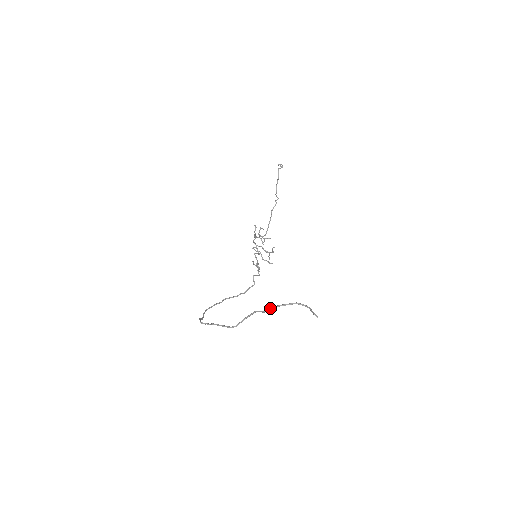
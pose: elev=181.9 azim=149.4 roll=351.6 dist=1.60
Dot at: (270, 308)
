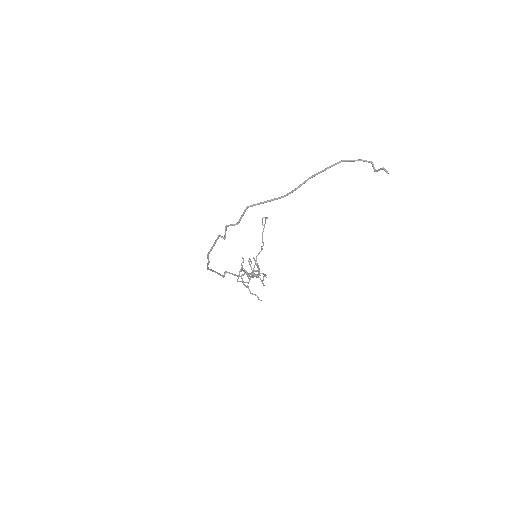
Dot at: (331, 165)
